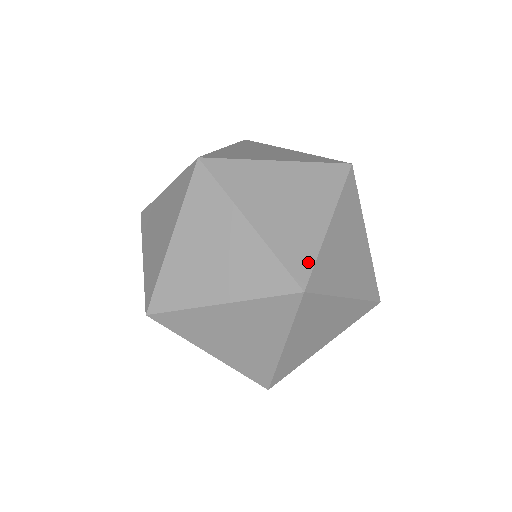
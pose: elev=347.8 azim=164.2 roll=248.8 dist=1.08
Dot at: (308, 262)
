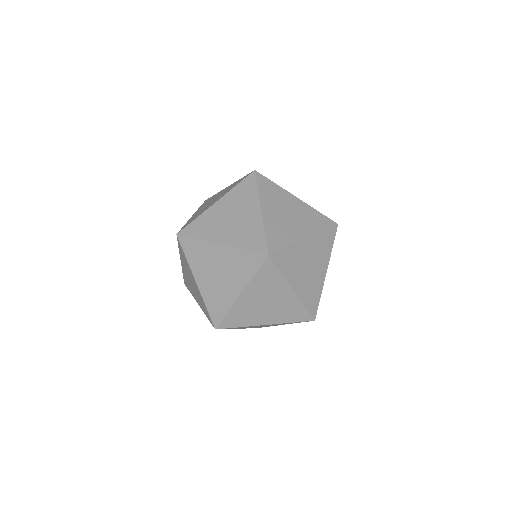
Dot at: (317, 303)
